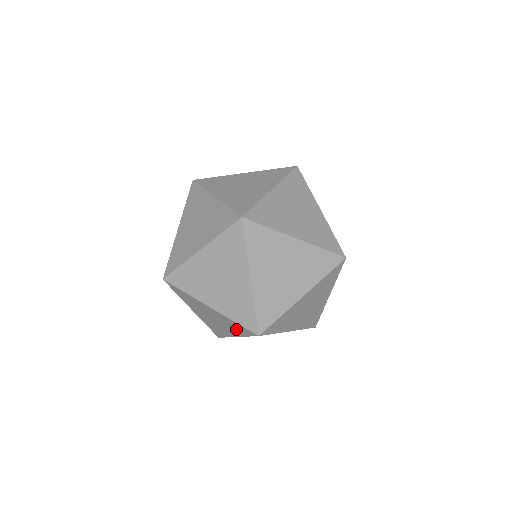
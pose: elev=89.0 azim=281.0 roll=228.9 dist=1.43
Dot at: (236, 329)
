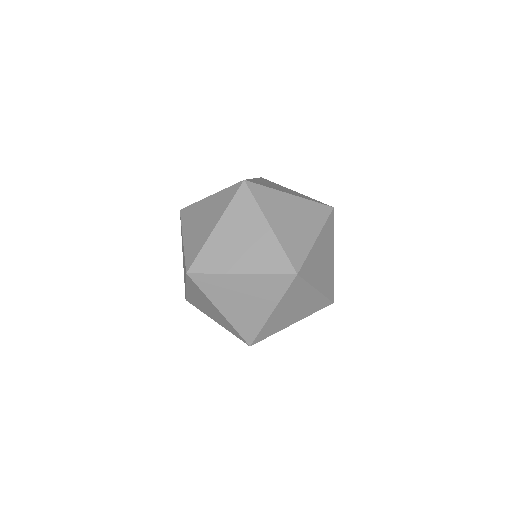
Dot at: (223, 204)
